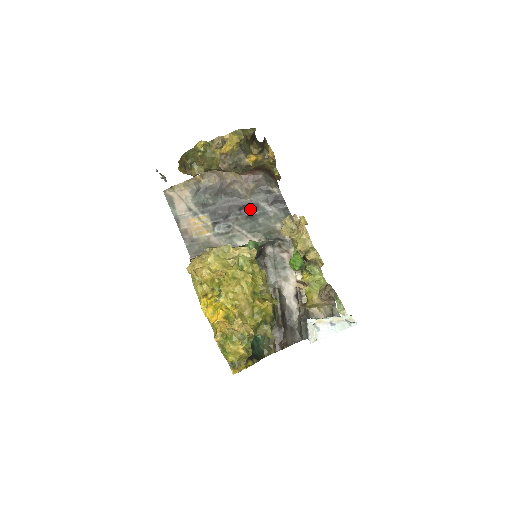
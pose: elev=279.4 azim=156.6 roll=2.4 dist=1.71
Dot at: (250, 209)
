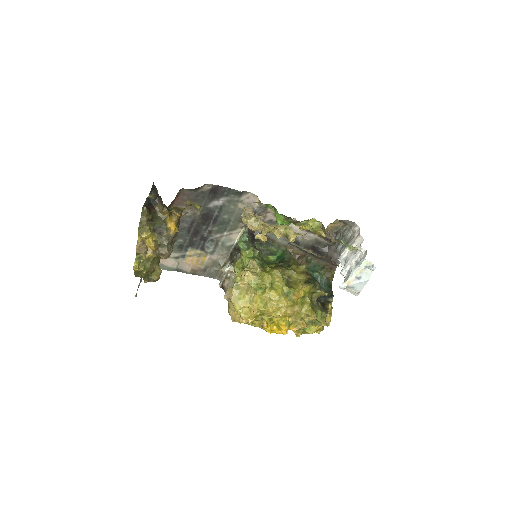
Dot at: (209, 217)
